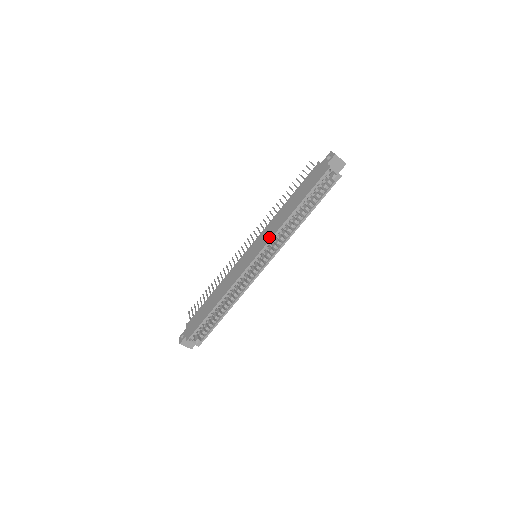
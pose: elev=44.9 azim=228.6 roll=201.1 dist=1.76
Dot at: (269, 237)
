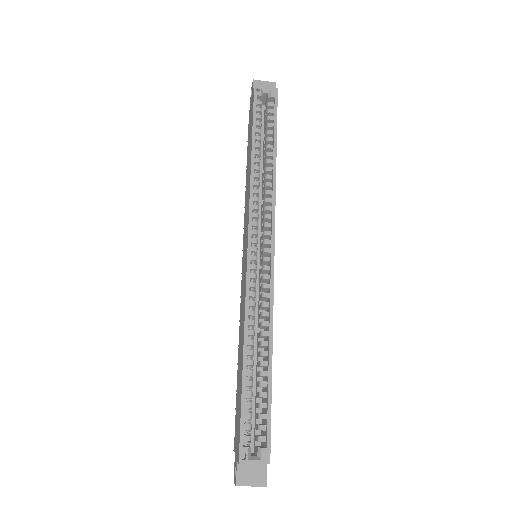
Dot at: (247, 209)
